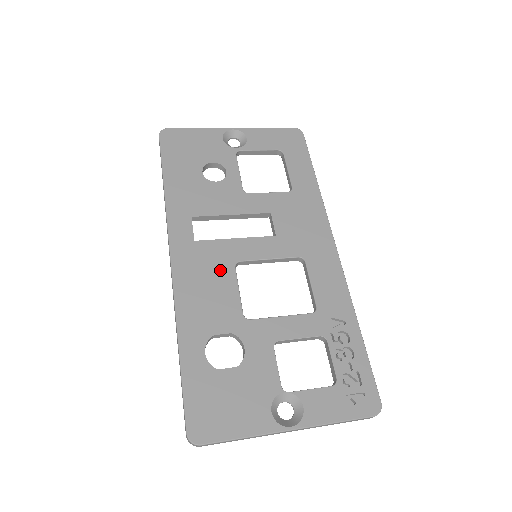
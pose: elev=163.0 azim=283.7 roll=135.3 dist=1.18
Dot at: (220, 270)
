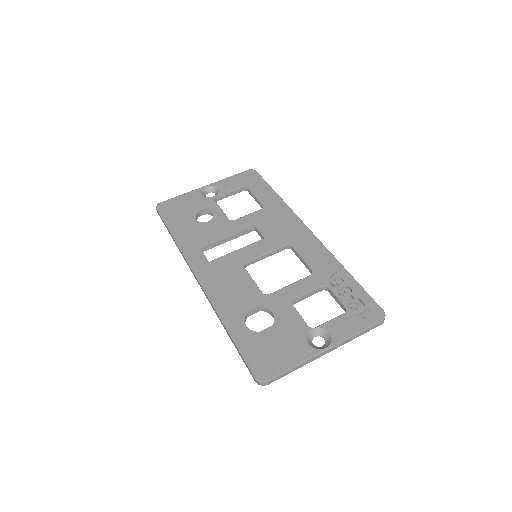
Dot at: (234, 273)
